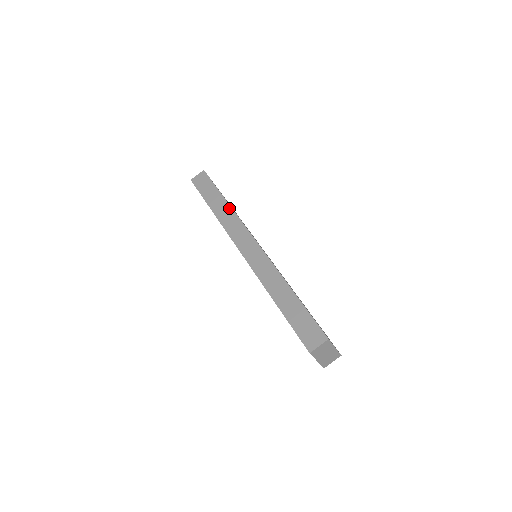
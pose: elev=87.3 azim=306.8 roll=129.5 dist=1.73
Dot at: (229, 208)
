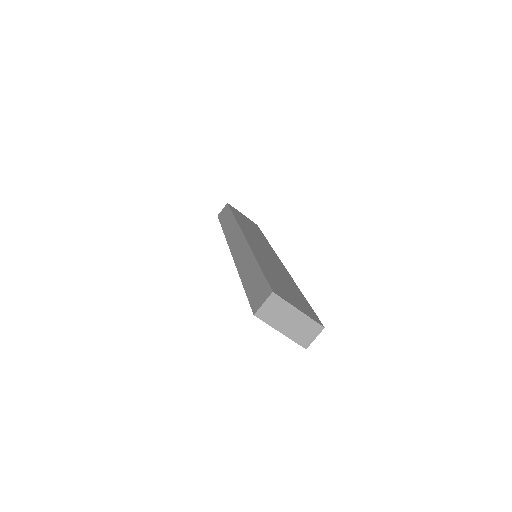
Dot at: (234, 220)
